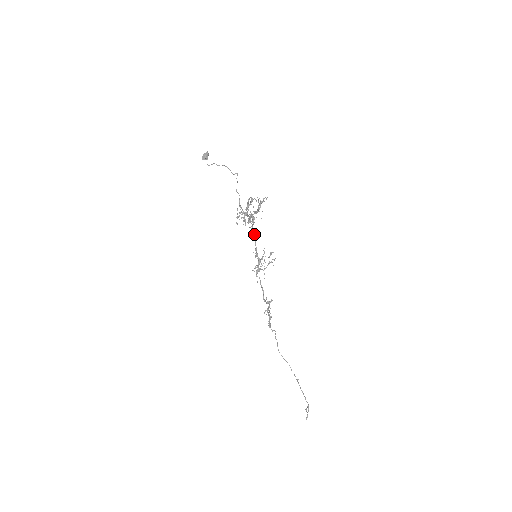
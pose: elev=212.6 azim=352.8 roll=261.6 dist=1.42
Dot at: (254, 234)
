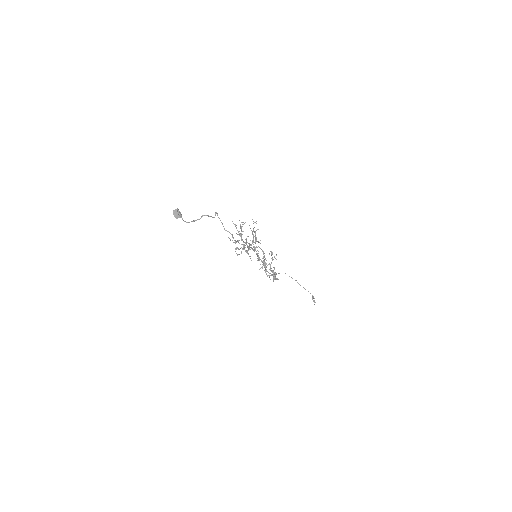
Dot at: (254, 251)
